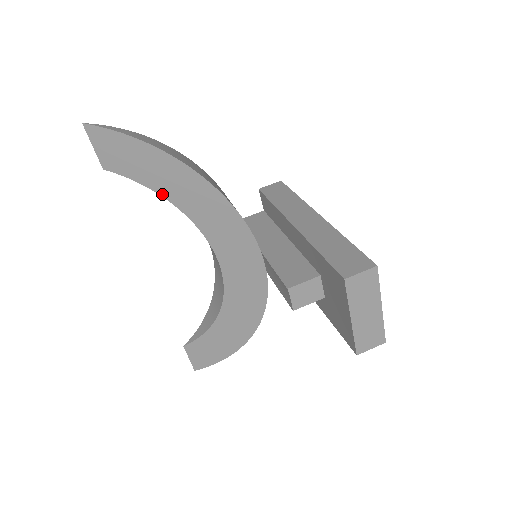
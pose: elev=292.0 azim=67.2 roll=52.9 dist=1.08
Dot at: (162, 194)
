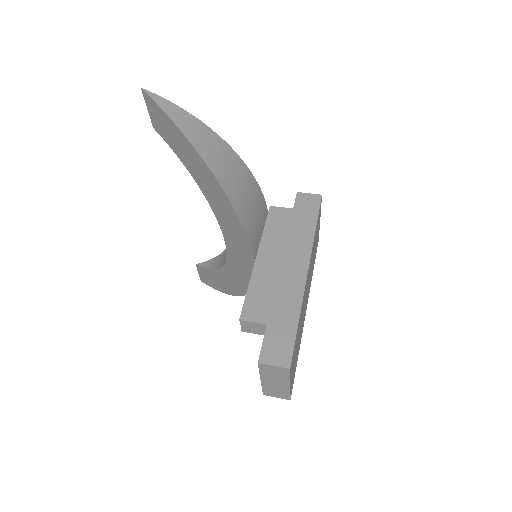
Dot at: (192, 175)
